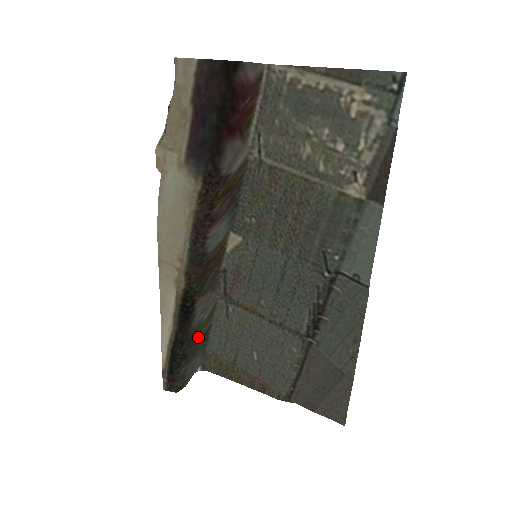
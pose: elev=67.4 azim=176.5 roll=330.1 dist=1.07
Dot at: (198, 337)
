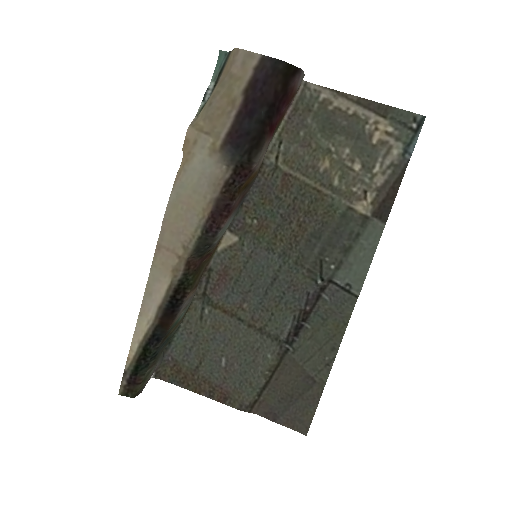
Dot at: (169, 337)
